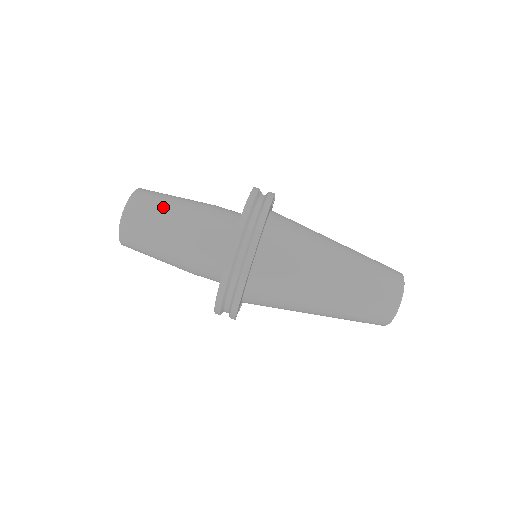
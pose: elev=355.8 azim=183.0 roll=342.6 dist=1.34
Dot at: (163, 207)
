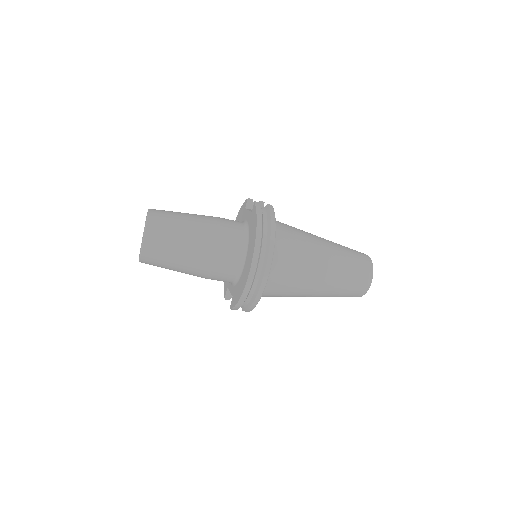
Dot at: (180, 227)
